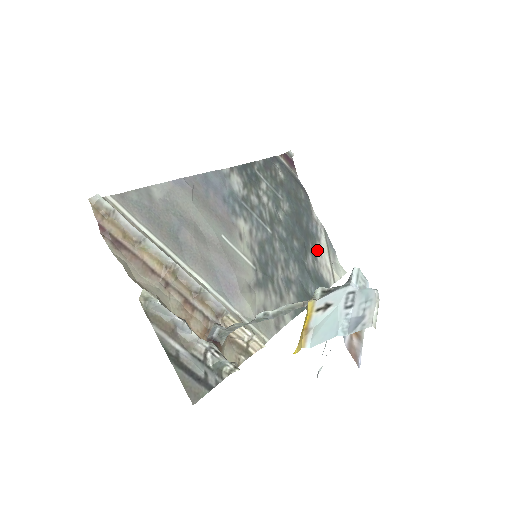
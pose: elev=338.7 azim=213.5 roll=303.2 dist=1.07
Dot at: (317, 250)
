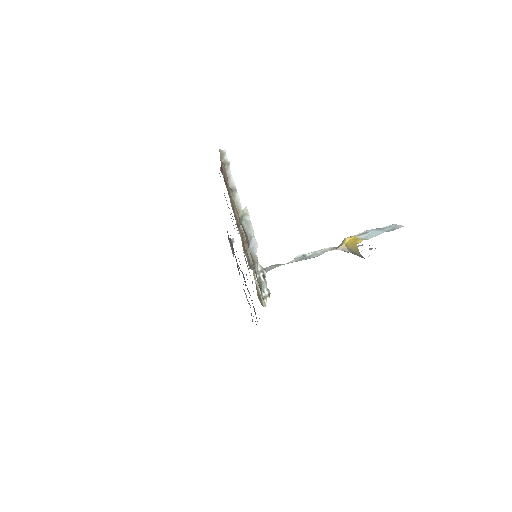
Dot at: occluded
